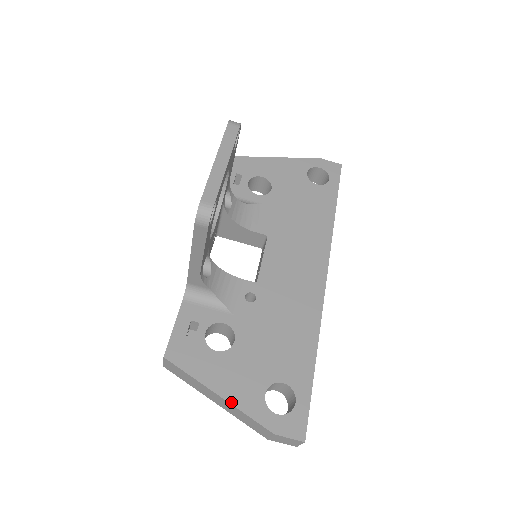
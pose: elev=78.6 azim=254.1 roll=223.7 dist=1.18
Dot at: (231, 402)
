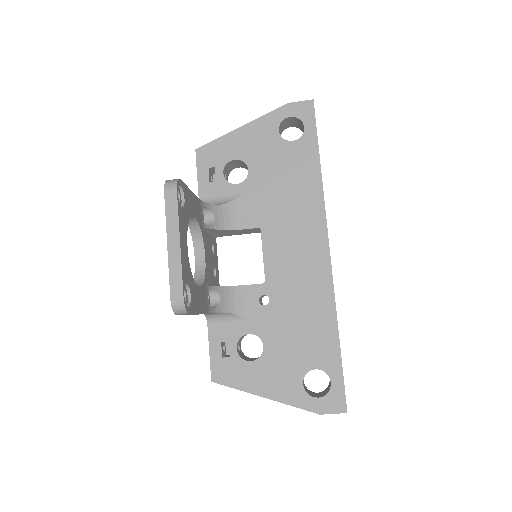
Dot at: (277, 400)
